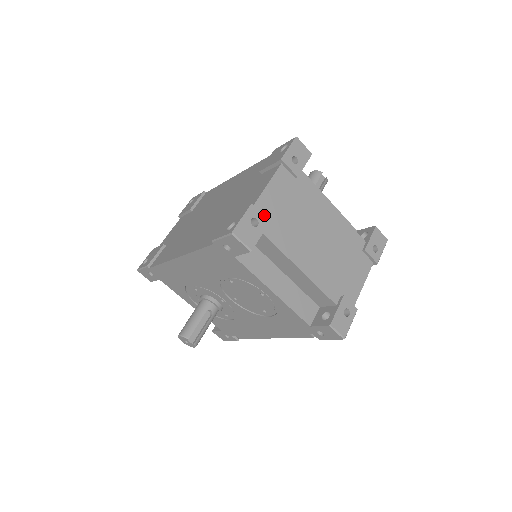
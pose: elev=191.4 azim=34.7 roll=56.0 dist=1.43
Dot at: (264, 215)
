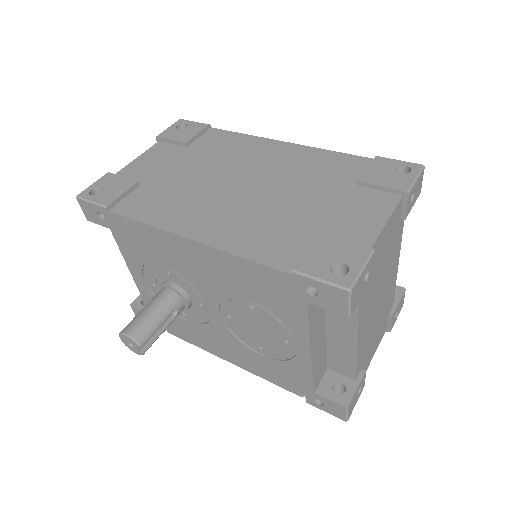
Dot at: occluded
